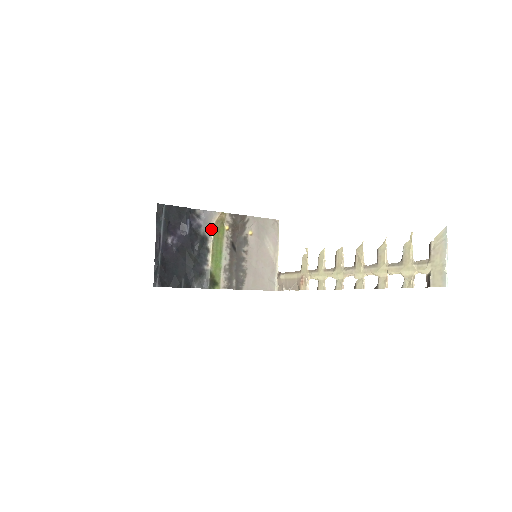
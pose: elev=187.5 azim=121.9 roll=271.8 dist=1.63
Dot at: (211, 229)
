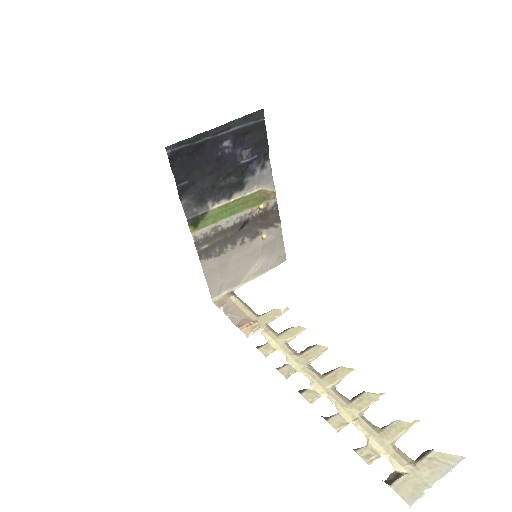
Dot at: (254, 188)
